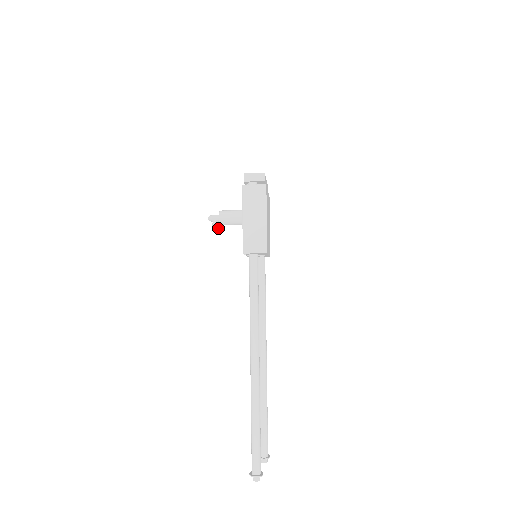
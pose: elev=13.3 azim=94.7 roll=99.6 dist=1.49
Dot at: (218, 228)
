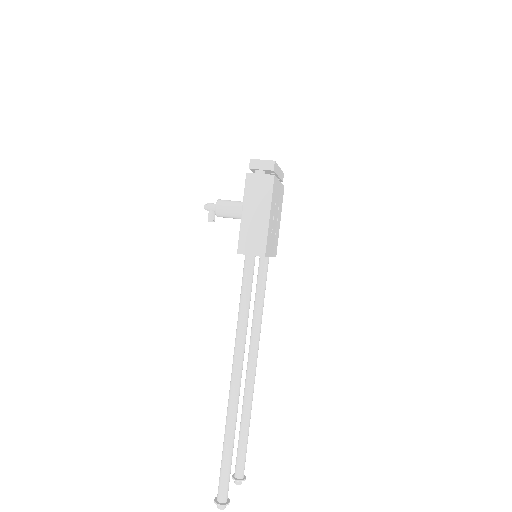
Dot at: (214, 219)
